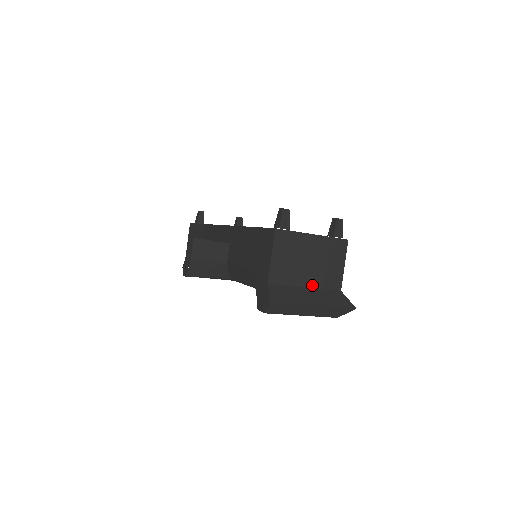
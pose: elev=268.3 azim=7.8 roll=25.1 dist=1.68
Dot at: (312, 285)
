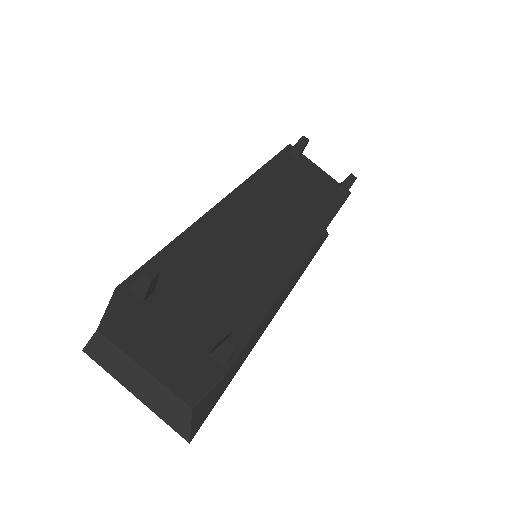
Dot at: (154, 374)
